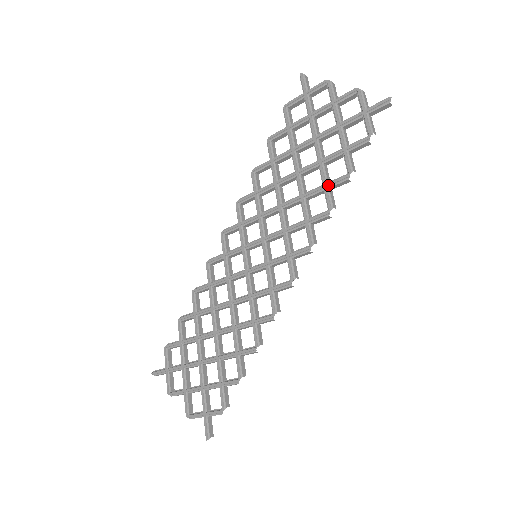
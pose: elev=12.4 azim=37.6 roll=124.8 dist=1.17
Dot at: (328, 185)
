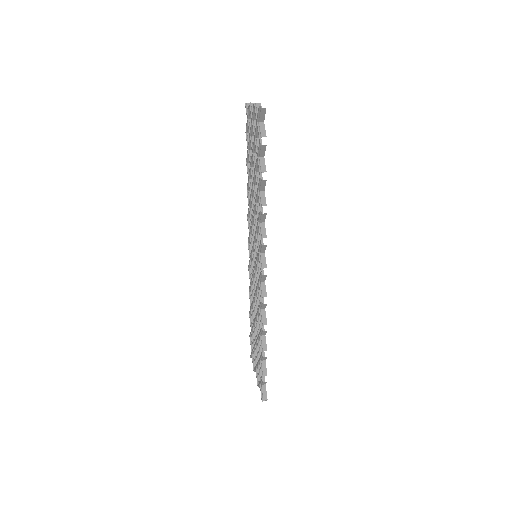
Dot at: (258, 189)
